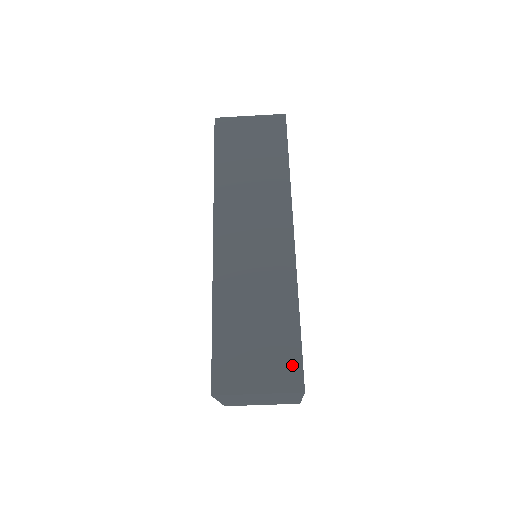
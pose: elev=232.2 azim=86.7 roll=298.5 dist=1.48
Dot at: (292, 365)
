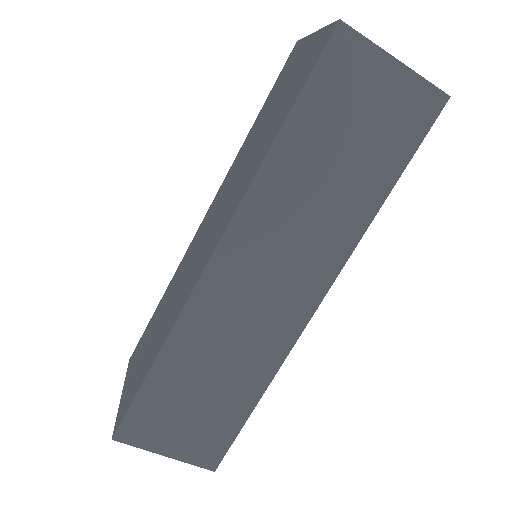
Dot at: (218, 445)
